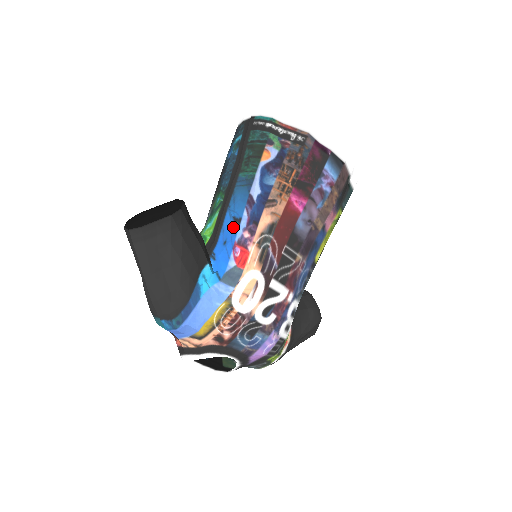
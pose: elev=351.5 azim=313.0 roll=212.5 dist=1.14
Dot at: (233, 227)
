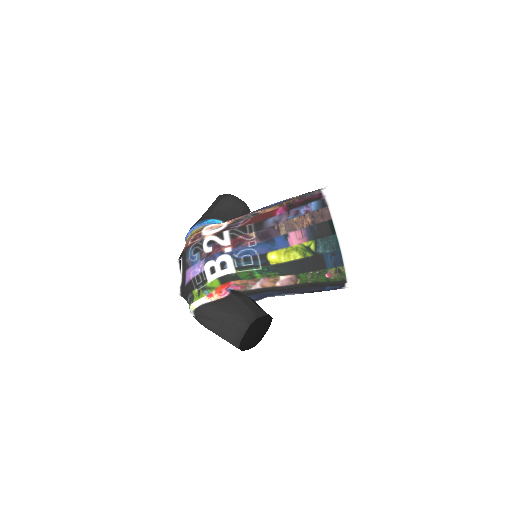
Dot at: occluded
